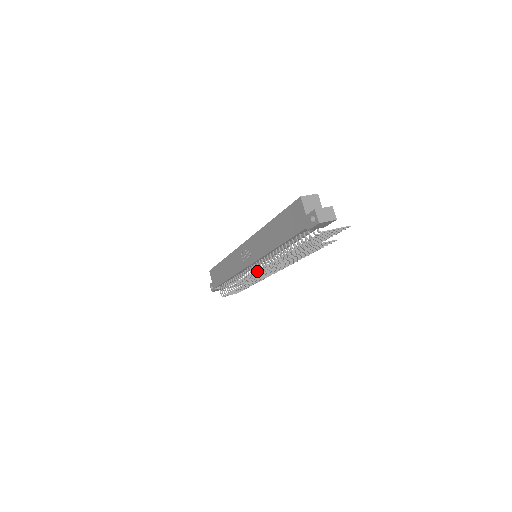
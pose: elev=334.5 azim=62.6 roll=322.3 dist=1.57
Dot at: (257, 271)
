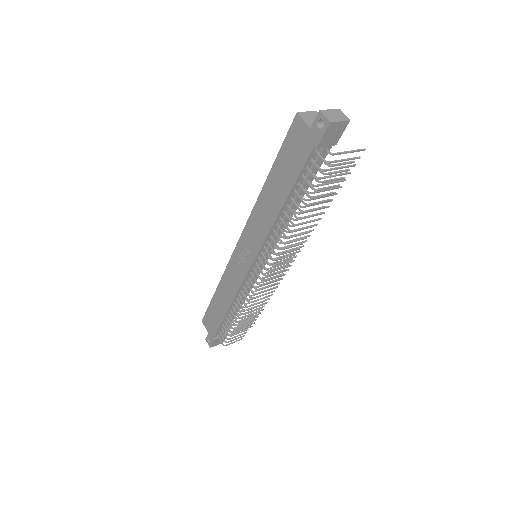
Dot at: (261, 282)
